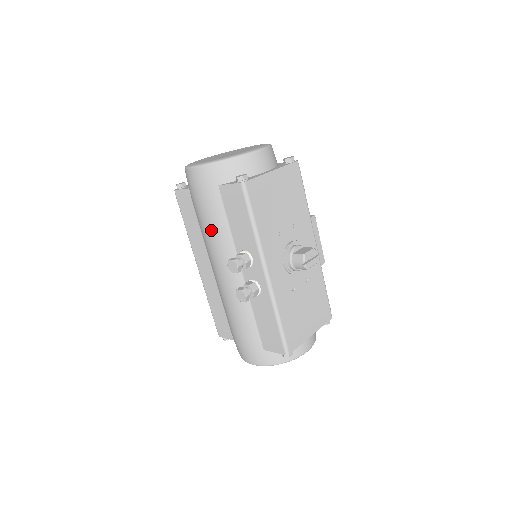
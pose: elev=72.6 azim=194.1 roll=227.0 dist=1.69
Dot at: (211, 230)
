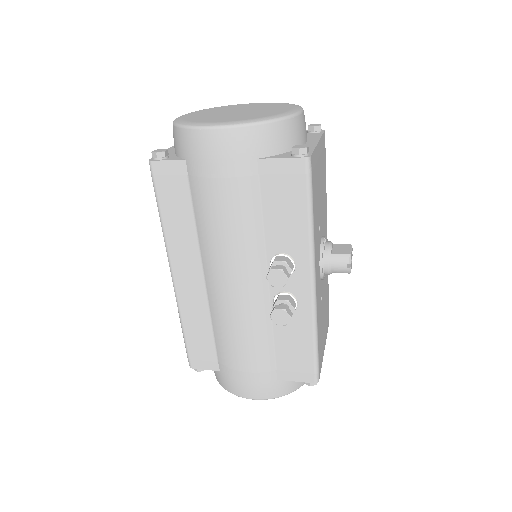
Dot at: (229, 225)
